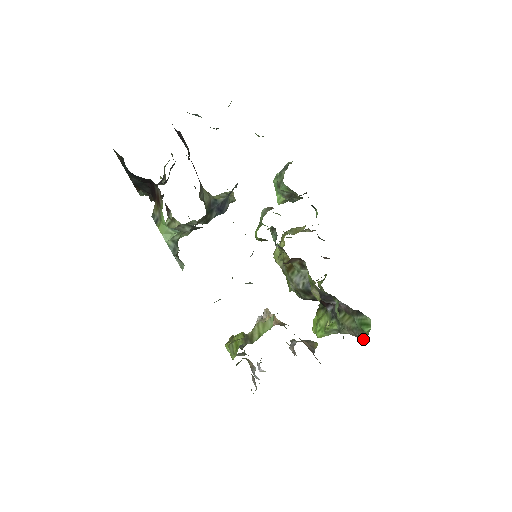
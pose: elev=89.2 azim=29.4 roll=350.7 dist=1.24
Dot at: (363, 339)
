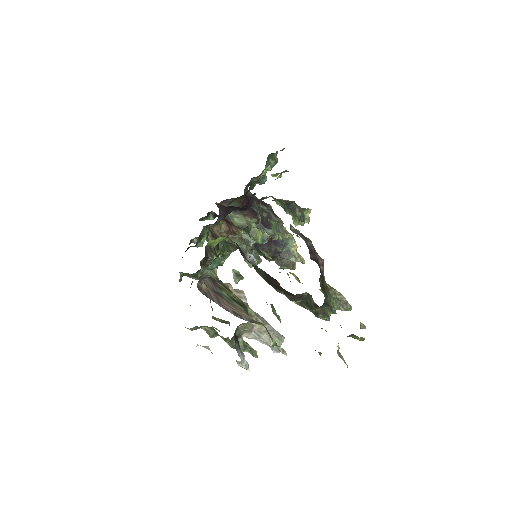
Dot at: occluded
